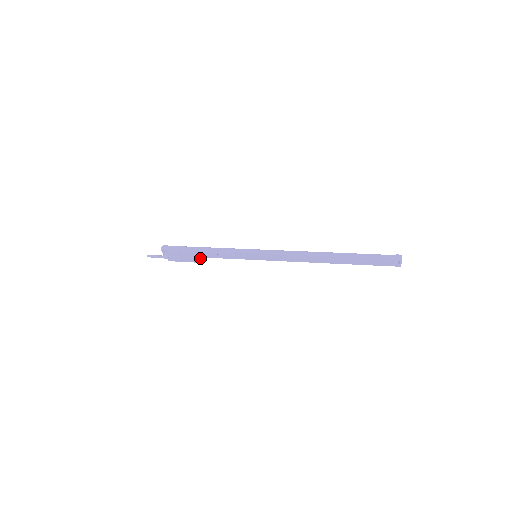
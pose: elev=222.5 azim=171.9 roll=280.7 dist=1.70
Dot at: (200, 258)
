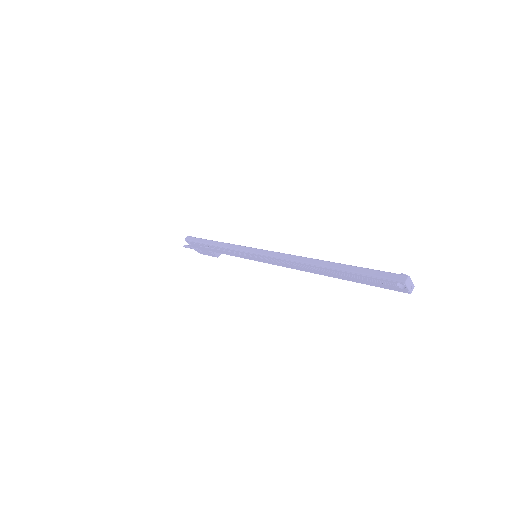
Dot at: occluded
